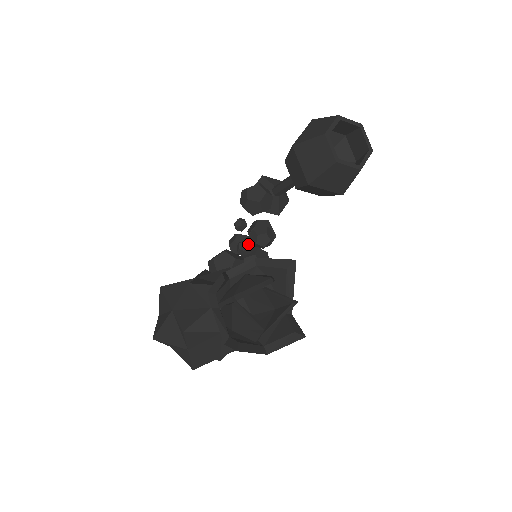
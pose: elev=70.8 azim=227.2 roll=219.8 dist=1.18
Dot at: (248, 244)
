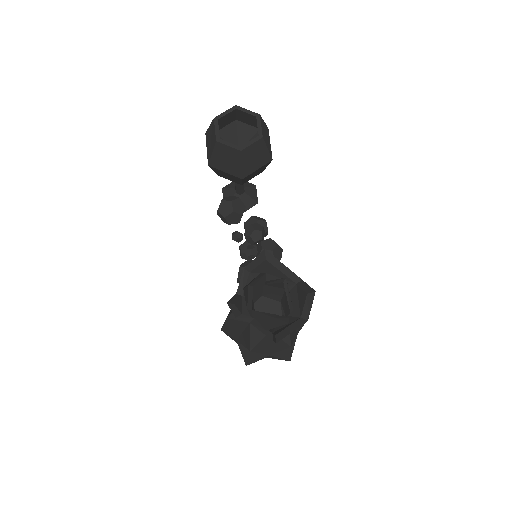
Dot at: (250, 248)
